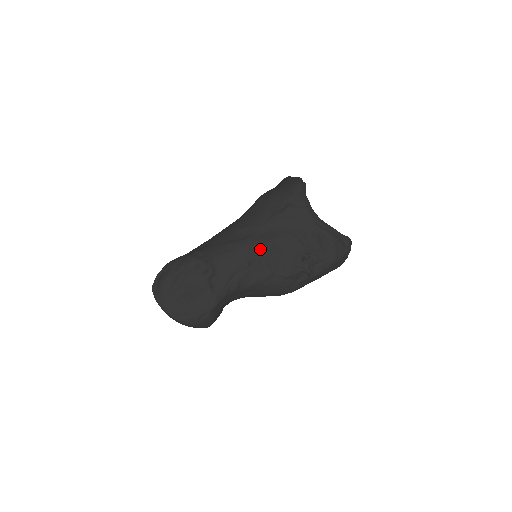
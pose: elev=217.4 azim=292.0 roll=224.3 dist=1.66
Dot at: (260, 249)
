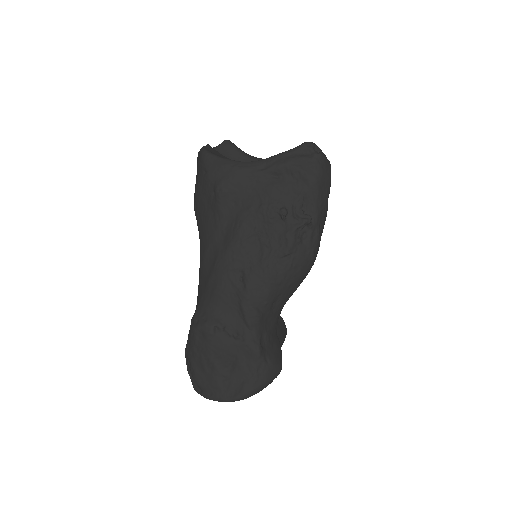
Dot at: (236, 256)
